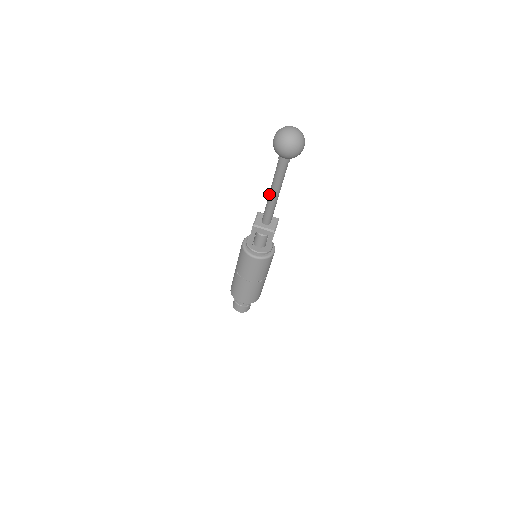
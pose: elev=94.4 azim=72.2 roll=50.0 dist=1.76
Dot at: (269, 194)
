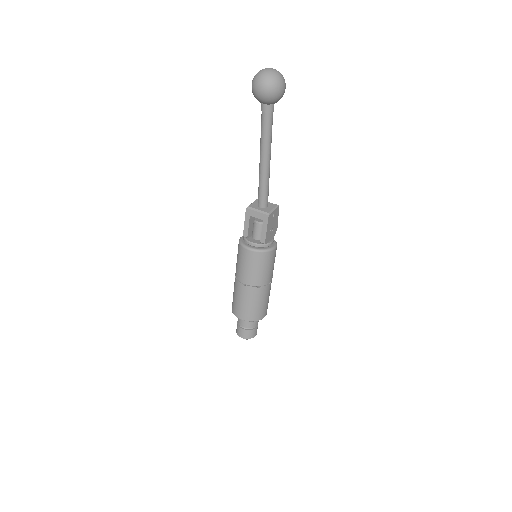
Dot at: (259, 163)
